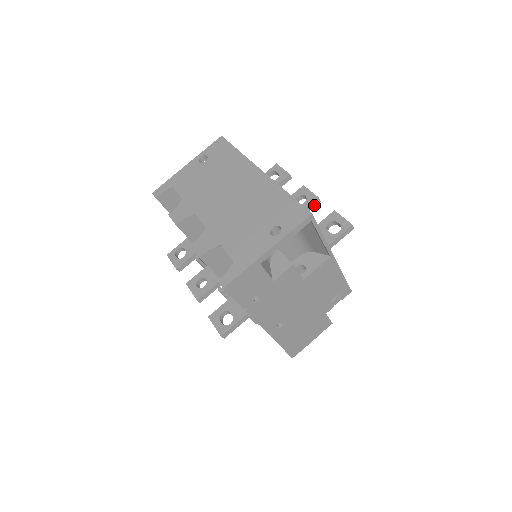
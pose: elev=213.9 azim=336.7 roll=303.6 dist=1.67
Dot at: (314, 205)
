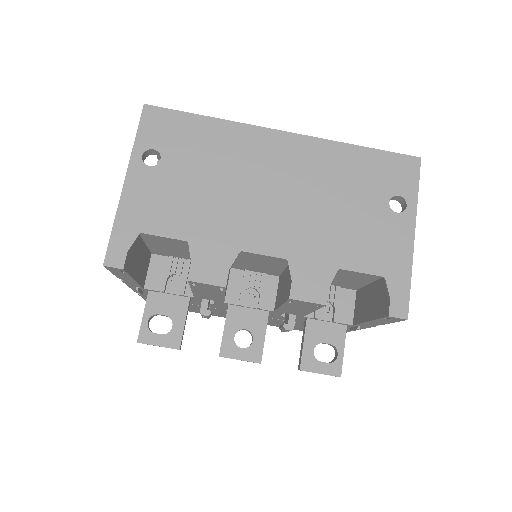
Dot at: occluded
